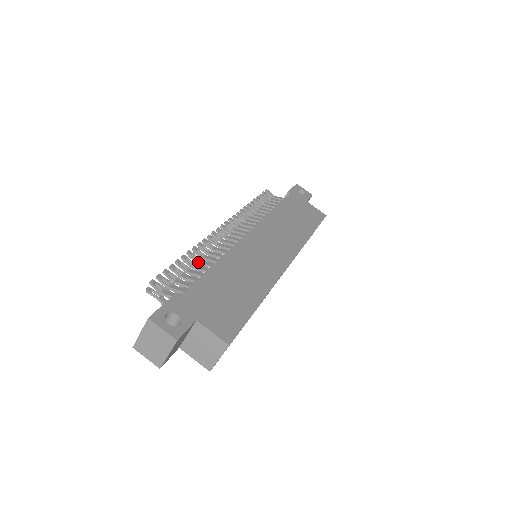
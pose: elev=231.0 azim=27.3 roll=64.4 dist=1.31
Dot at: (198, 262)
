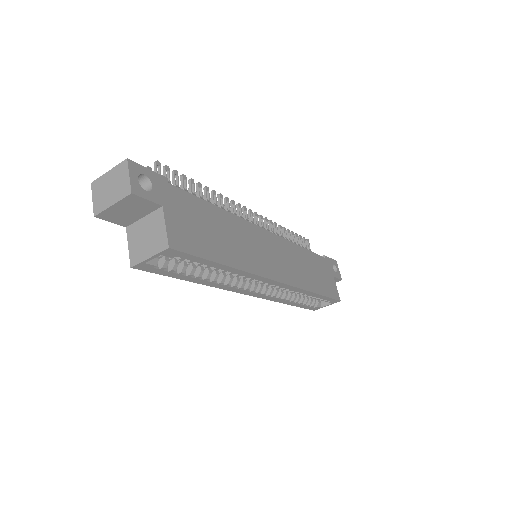
Dot at: (207, 200)
